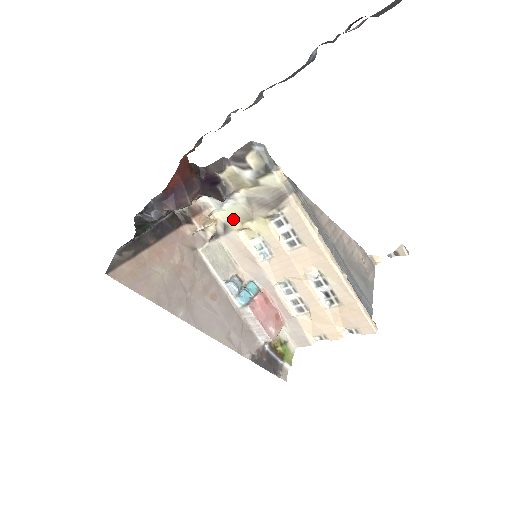
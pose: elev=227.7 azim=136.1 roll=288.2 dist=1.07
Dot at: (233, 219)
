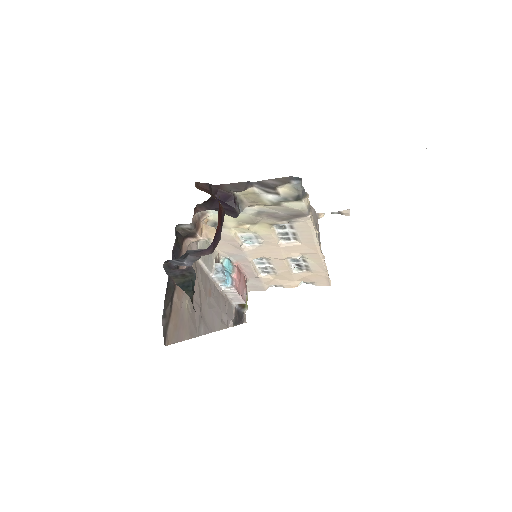
Dot at: (230, 221)
